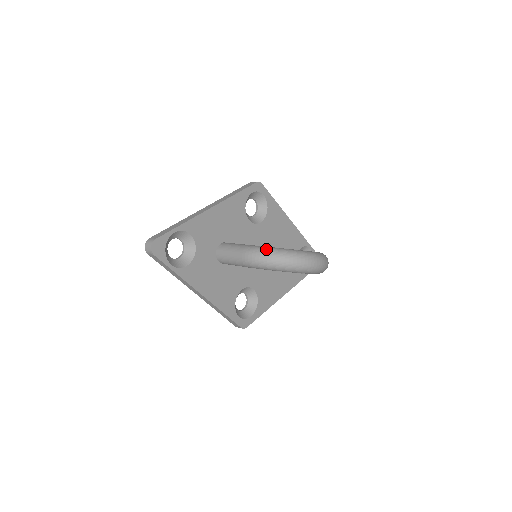
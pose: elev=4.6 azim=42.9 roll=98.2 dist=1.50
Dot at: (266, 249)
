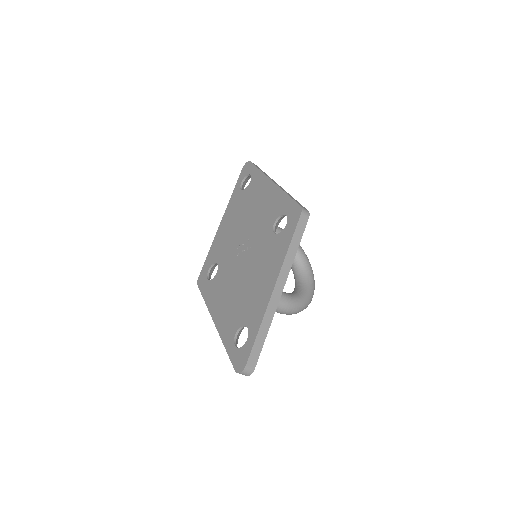
Dot at: (300, 307)
